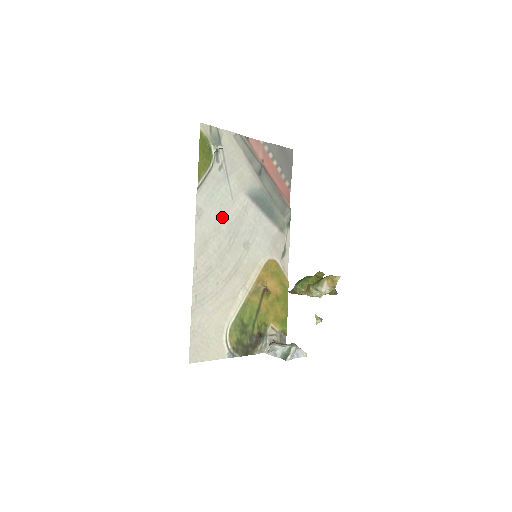
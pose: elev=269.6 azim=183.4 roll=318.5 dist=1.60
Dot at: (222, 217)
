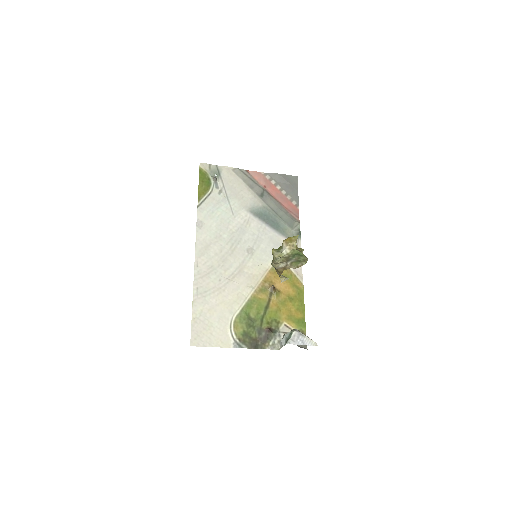
Dot at: (223, 228)
